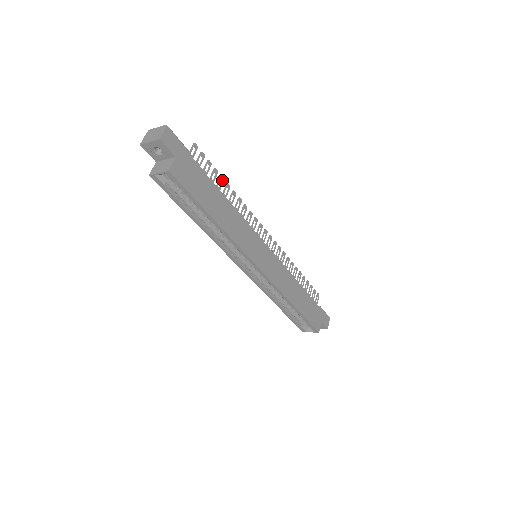
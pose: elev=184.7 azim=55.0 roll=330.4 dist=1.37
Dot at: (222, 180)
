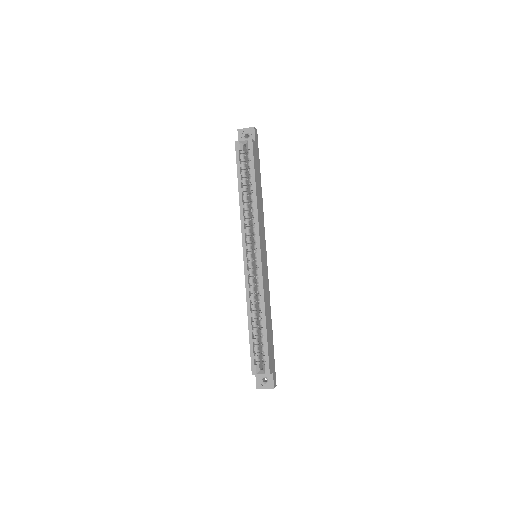
Dot at: occluded
